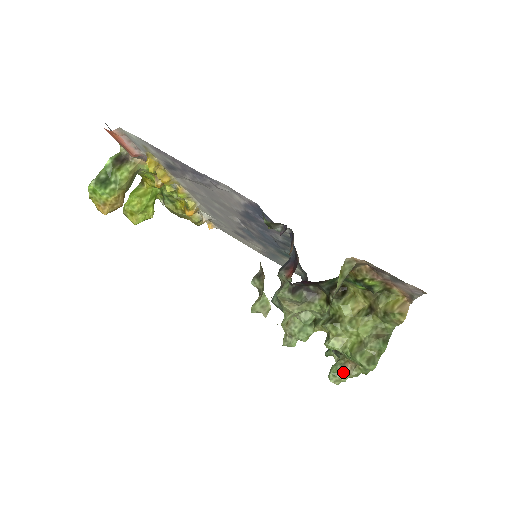
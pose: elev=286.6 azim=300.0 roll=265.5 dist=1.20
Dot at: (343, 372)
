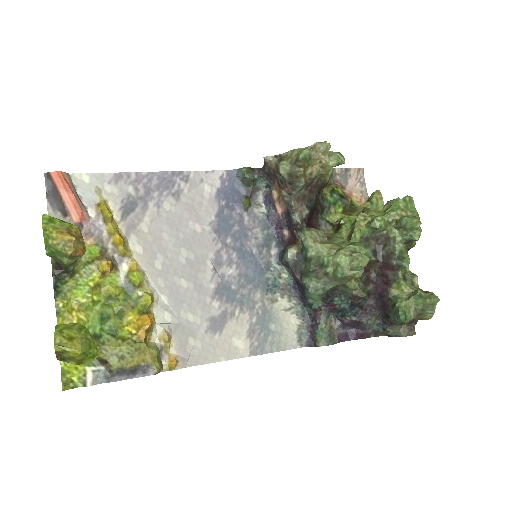
Dot at: occluded
